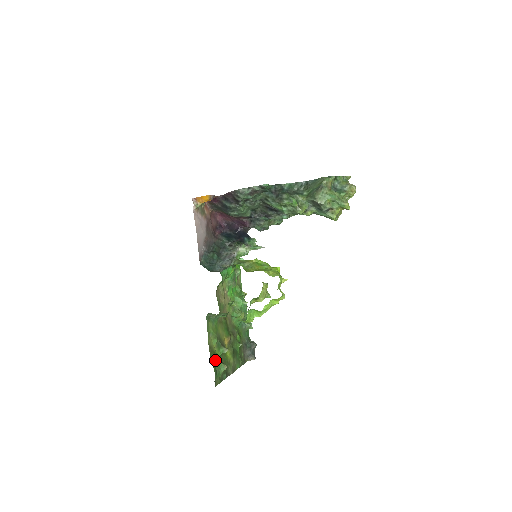
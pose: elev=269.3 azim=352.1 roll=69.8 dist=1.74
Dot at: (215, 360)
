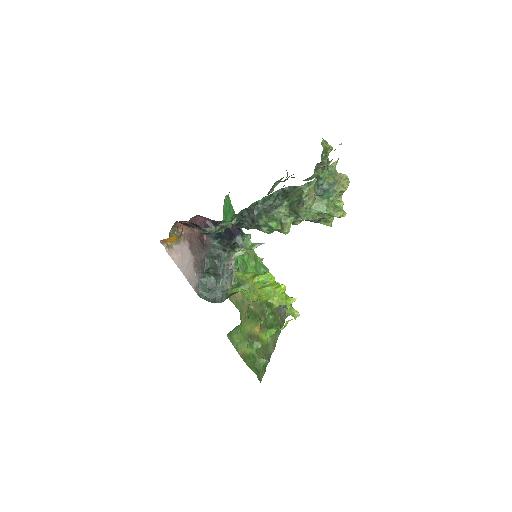
Dot at: (252, 362)
